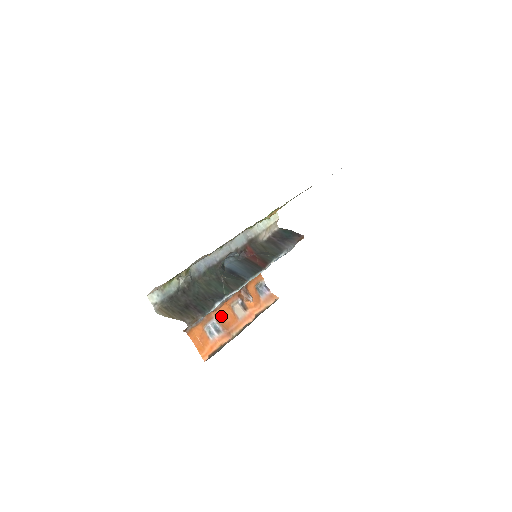
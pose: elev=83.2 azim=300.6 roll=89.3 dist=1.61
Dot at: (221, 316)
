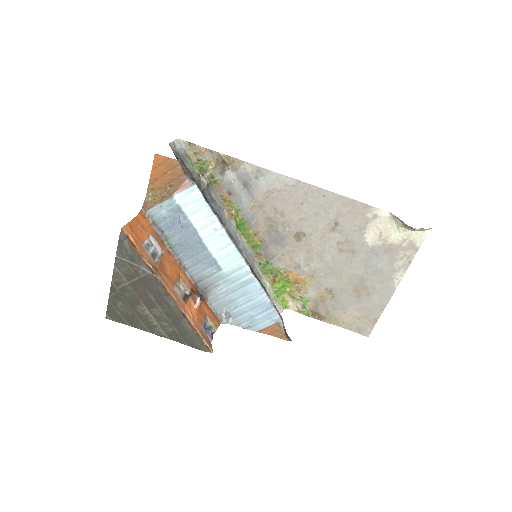
Dot at: (168, 261)
